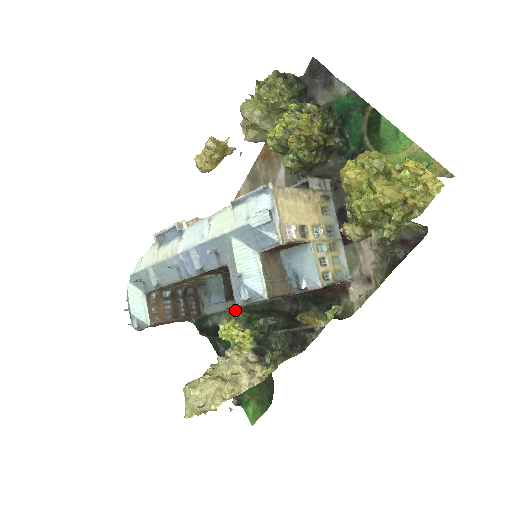
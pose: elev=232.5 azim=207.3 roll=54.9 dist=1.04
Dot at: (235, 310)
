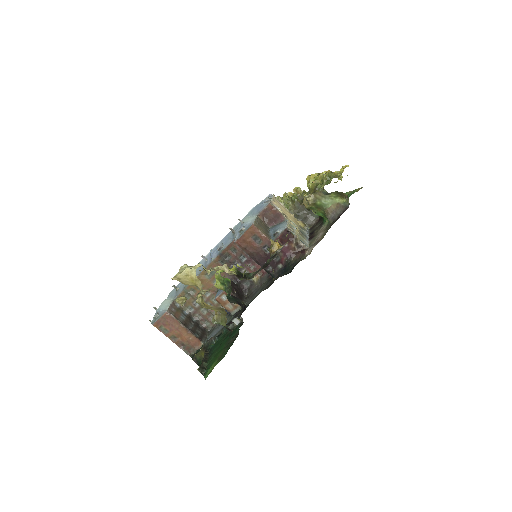
Dot at: occluded
